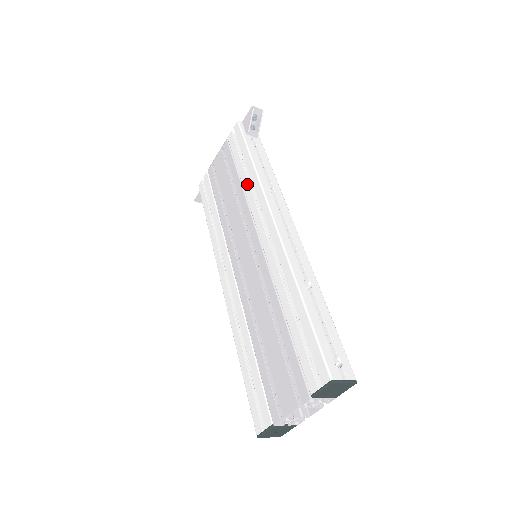
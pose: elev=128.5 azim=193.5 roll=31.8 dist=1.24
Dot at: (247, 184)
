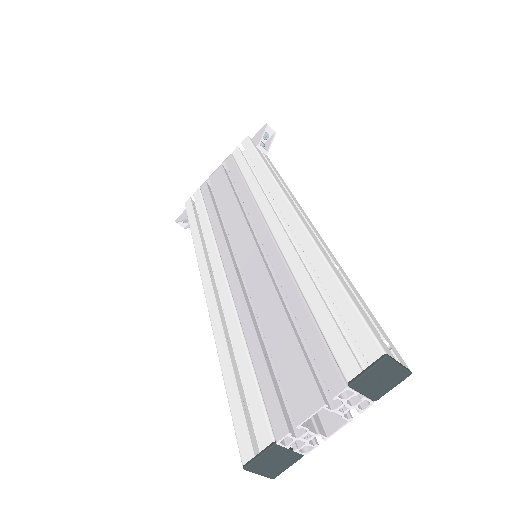
Dot at: (255, 183)
